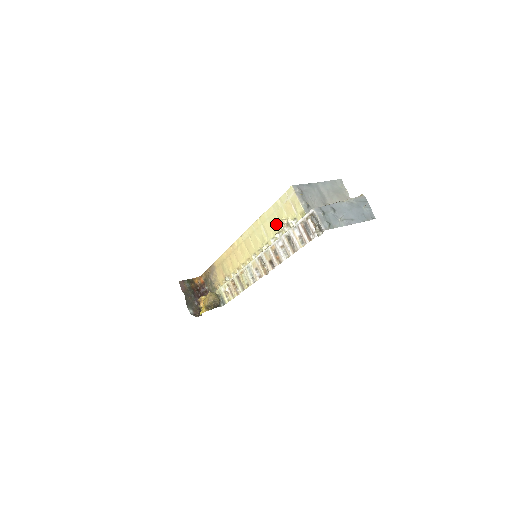
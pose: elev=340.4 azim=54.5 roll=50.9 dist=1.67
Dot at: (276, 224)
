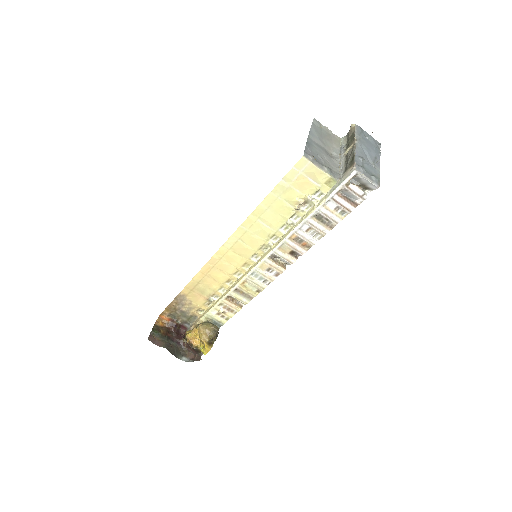
Dot at: (285, 209)
